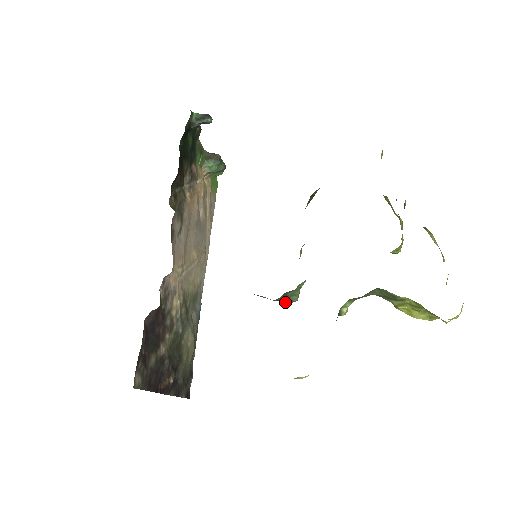
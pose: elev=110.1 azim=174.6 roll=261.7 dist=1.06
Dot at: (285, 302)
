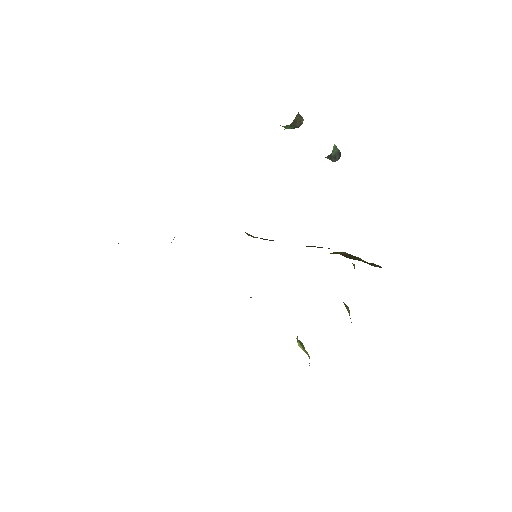
Dot at: occluded
